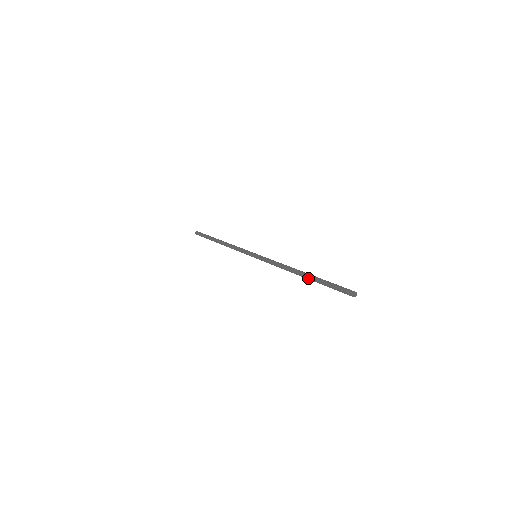
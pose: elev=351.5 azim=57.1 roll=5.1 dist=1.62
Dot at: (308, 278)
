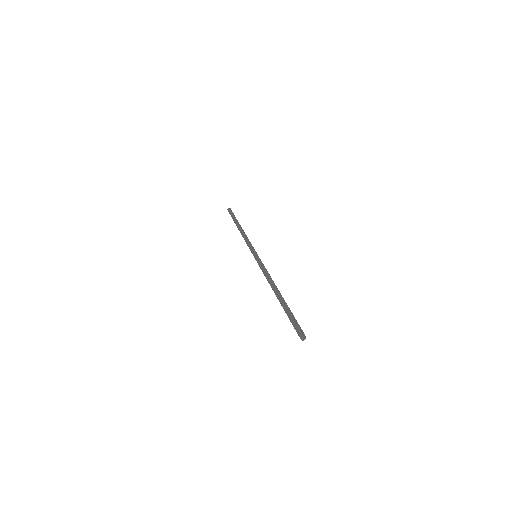
Dot at: (279, 300)
